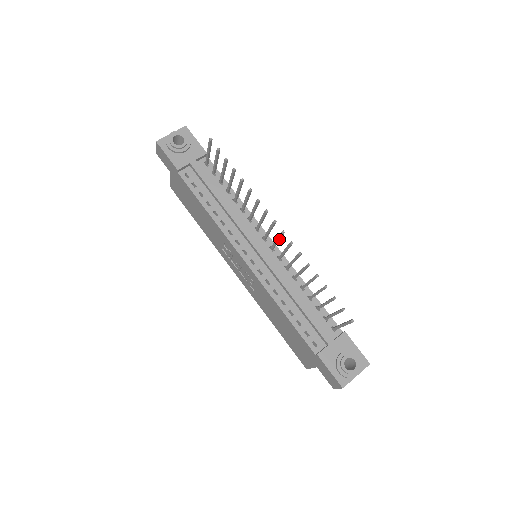
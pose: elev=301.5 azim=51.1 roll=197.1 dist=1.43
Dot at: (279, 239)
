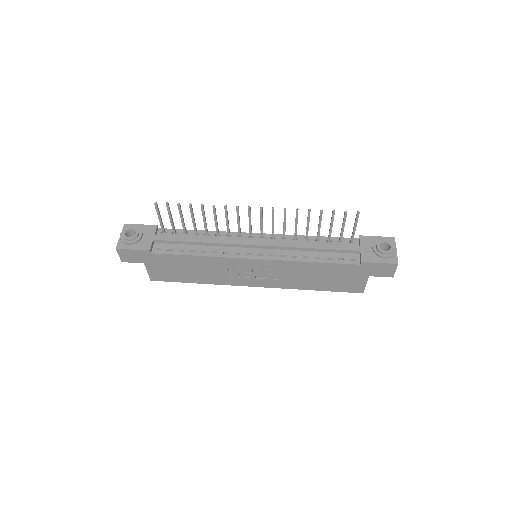
Dot at: (262, 219)
